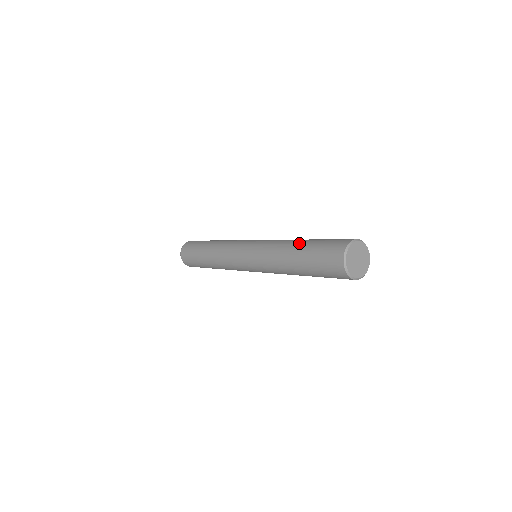
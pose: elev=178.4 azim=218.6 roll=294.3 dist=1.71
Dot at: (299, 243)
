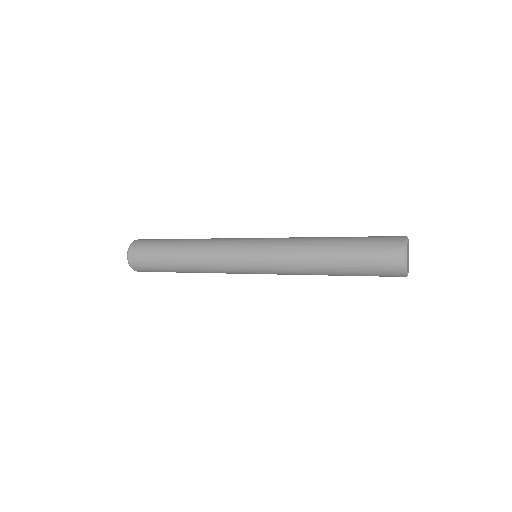
Dot at: (333, 255)
